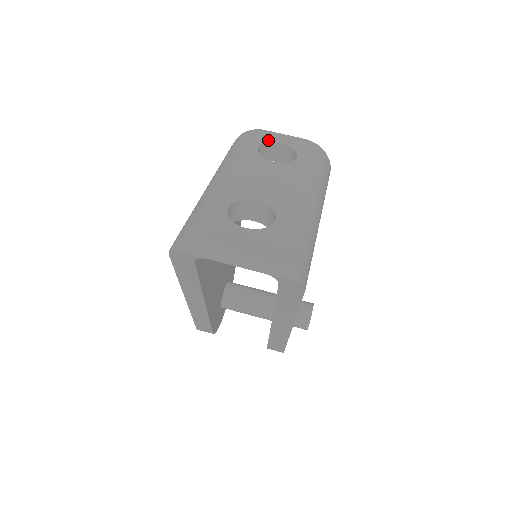
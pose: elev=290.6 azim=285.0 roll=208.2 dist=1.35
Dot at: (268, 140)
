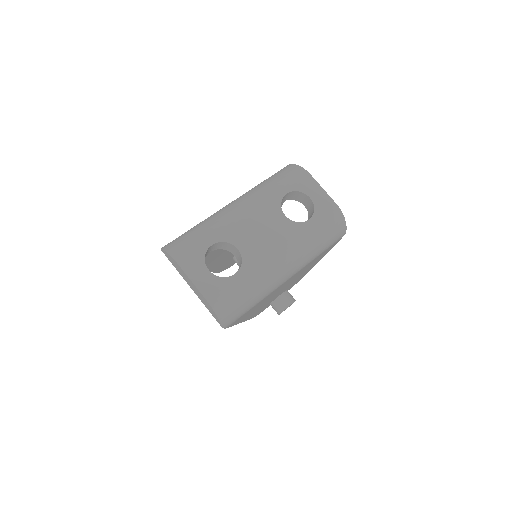
Dot at: (302, 188)
